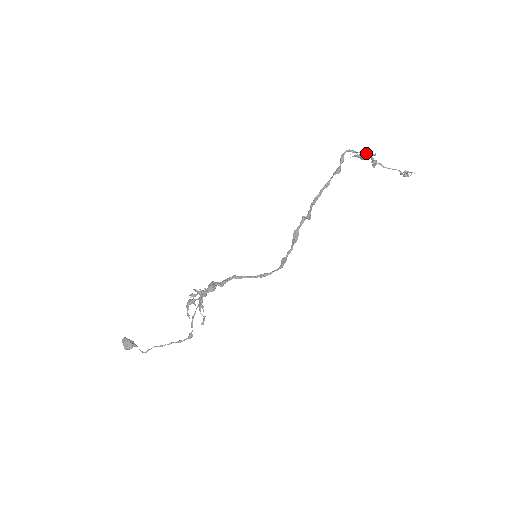
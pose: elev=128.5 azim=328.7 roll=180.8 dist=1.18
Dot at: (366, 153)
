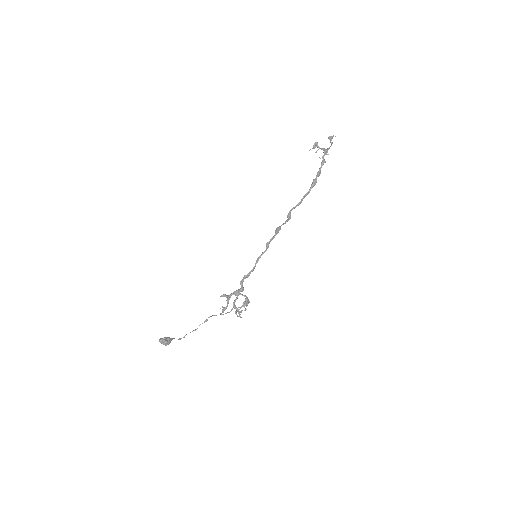
Dot at: occluded
